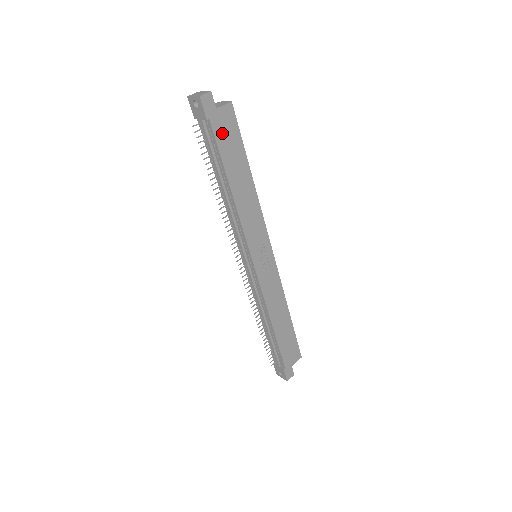
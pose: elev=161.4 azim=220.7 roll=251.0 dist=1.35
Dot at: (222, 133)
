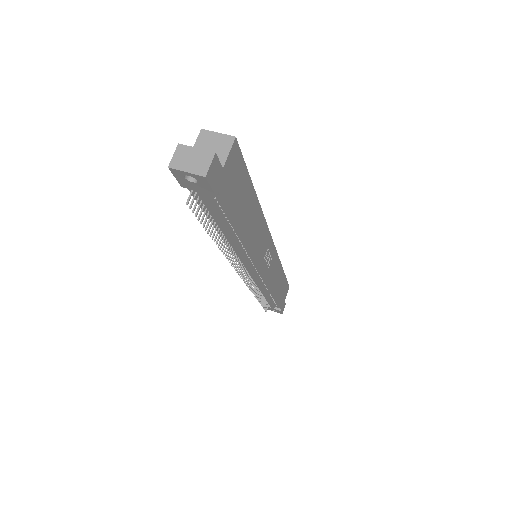
Dot at: (231, 190)
